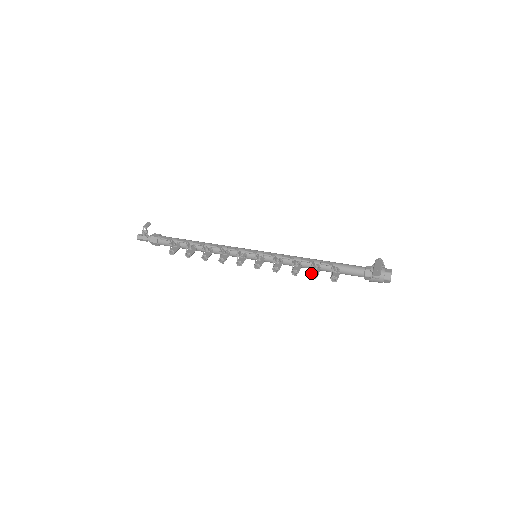
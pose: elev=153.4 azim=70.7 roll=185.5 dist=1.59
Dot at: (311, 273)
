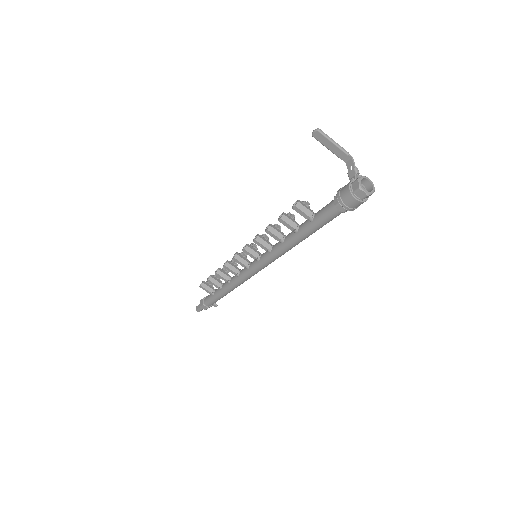
Dot at: (280, 216)
